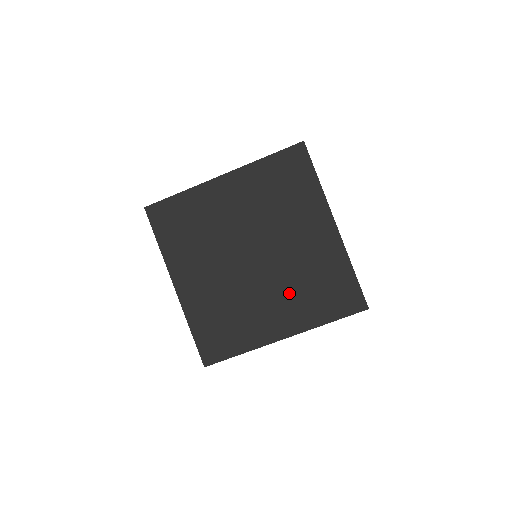
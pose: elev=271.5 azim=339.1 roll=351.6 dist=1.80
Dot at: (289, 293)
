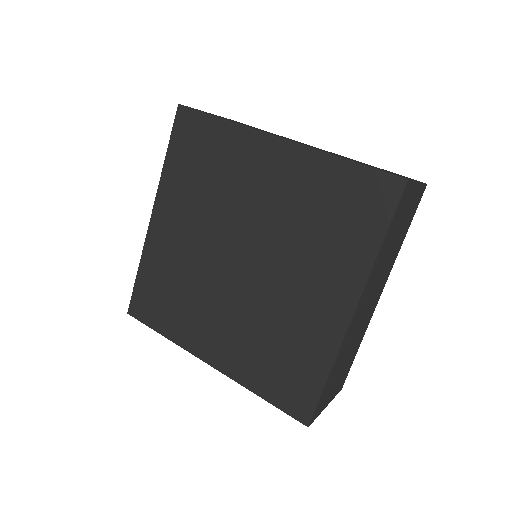
Dot at: (246, 330)
